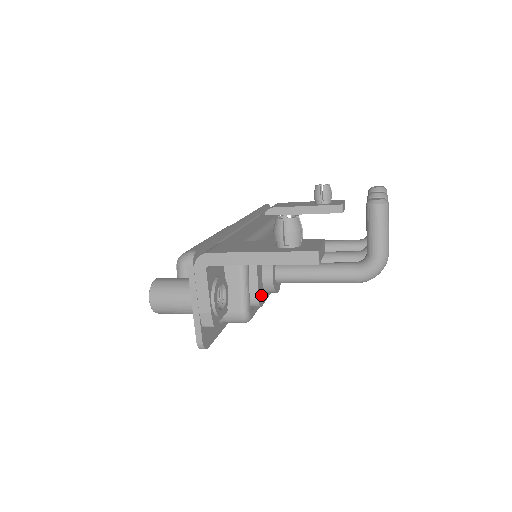
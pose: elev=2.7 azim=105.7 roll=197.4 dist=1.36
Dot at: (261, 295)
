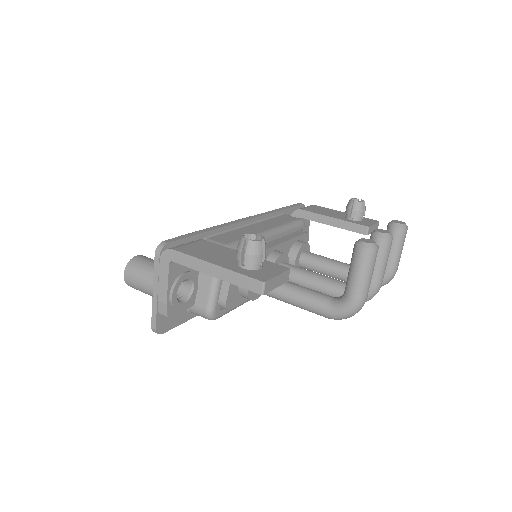
Dot at: (233, 299)
